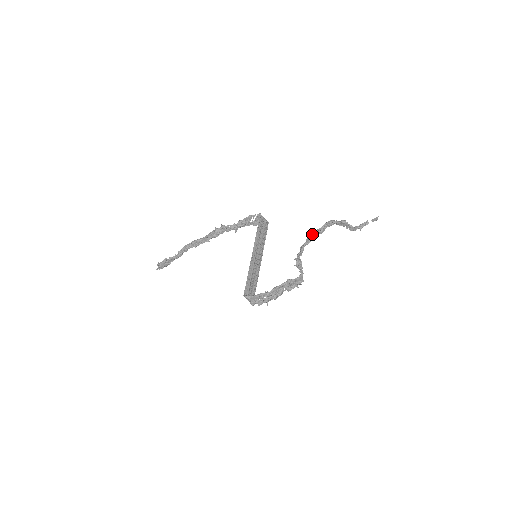
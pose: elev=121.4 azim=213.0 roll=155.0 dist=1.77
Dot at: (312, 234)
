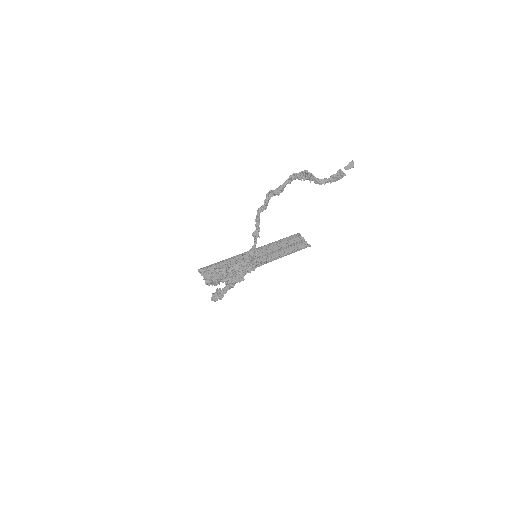
Dot at: (269, 192)
